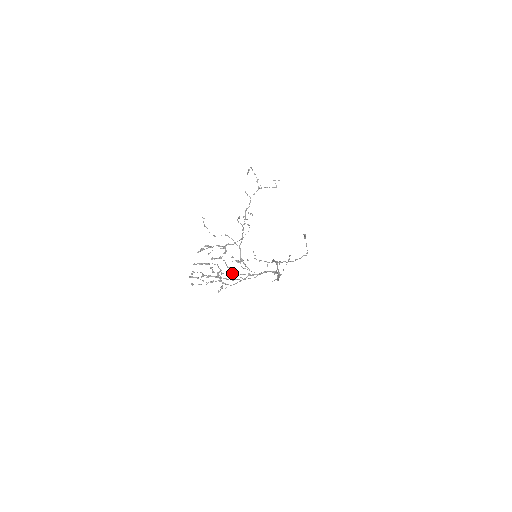
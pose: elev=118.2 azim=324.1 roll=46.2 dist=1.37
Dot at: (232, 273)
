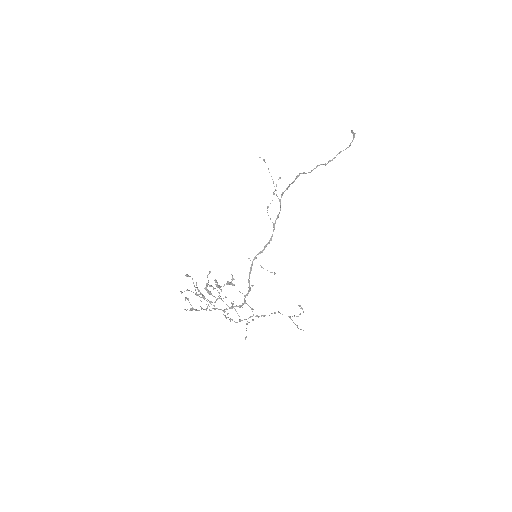
Dot at: occluded
